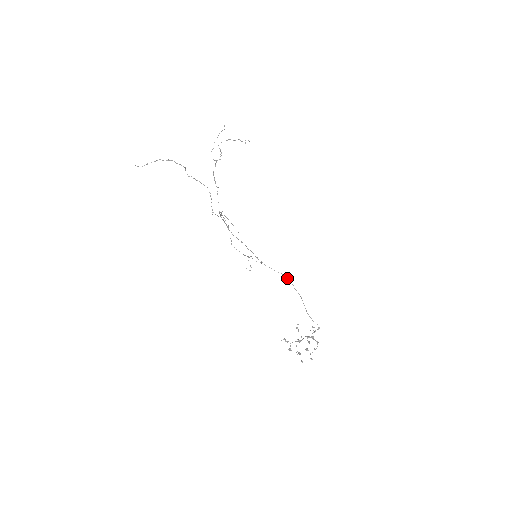
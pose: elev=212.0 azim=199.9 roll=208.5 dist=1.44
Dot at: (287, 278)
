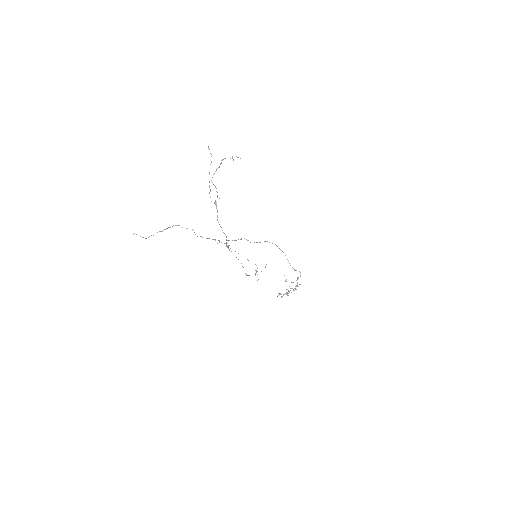
Dot at: (272, 243)
